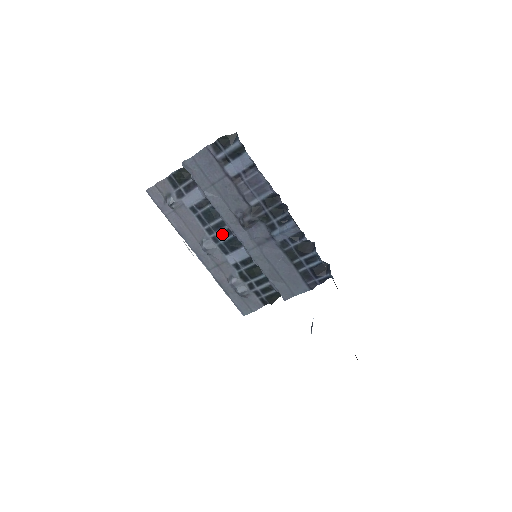
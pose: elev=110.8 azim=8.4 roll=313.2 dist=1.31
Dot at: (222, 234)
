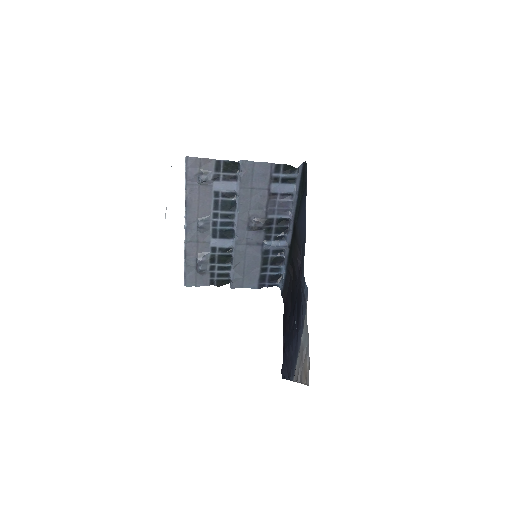
Dot at: (224, 223)
